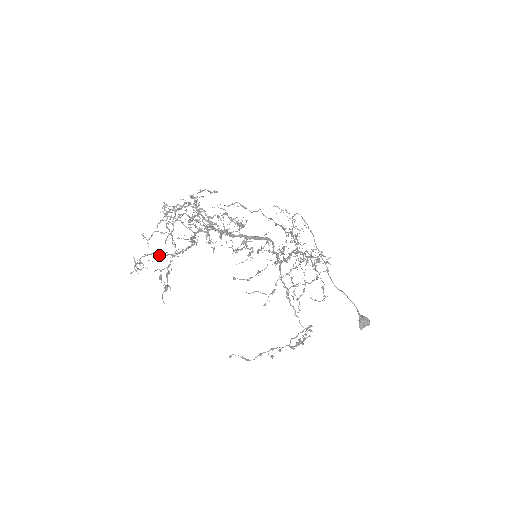
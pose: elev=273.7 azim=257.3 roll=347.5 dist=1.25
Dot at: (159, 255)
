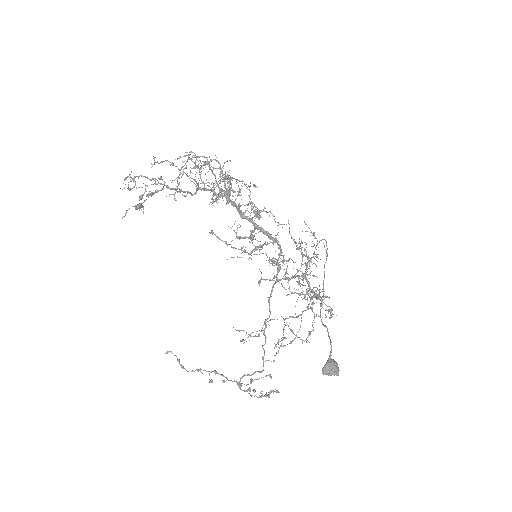
Dot at: occluded
